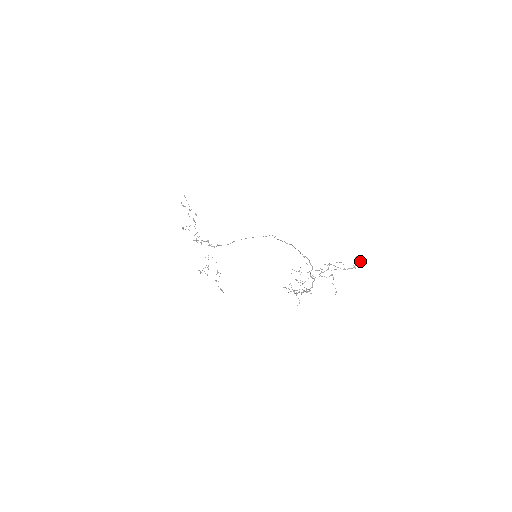
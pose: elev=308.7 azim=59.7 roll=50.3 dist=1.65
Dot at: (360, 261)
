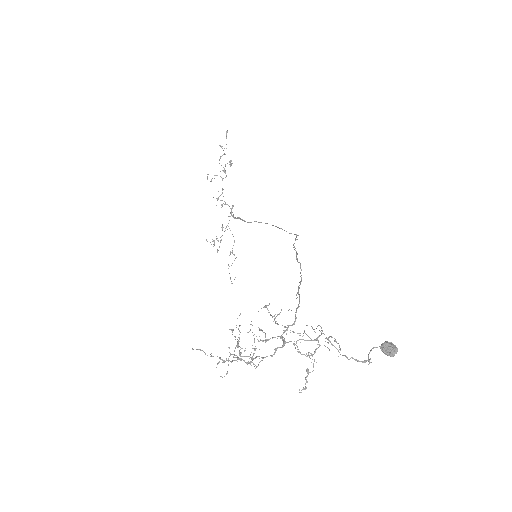
Dot at: (388, 354)
